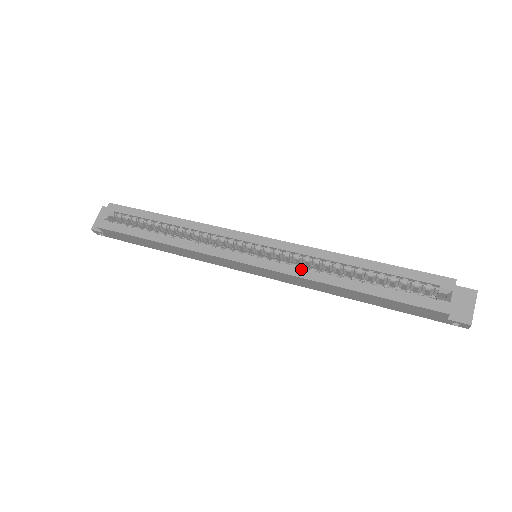
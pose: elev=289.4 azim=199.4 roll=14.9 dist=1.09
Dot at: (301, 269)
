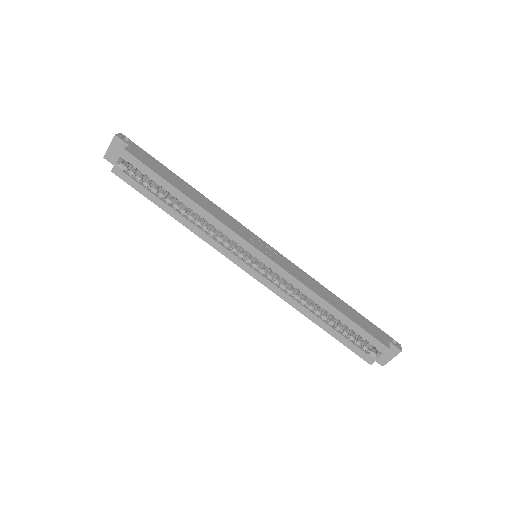
Dot at: (286, 295)
